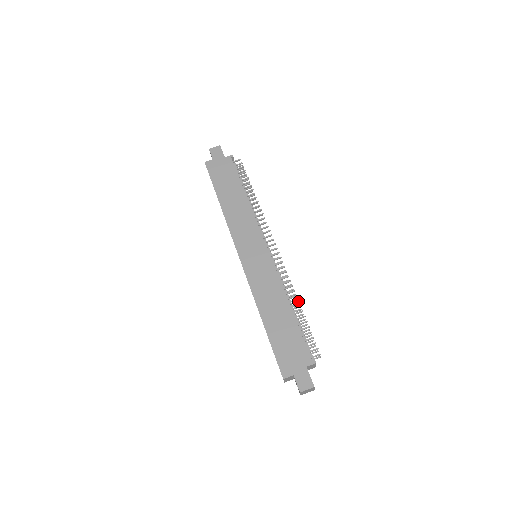
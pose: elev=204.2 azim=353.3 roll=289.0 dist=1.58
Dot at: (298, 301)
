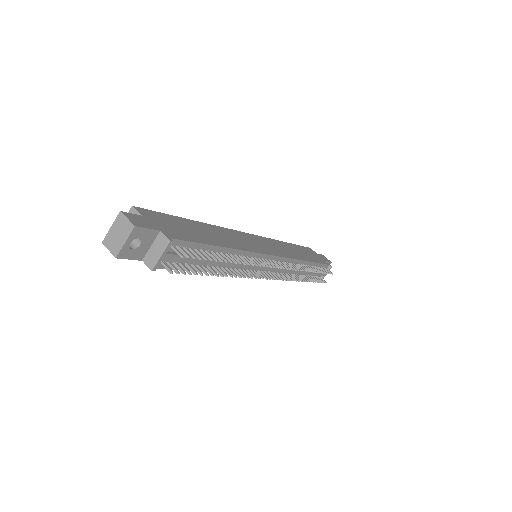
Dot at: (236, 261)
